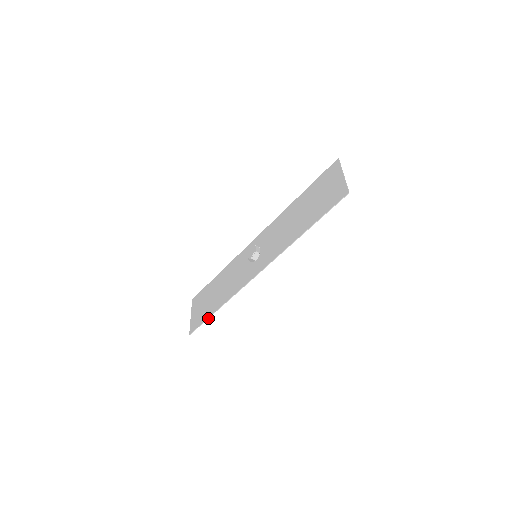
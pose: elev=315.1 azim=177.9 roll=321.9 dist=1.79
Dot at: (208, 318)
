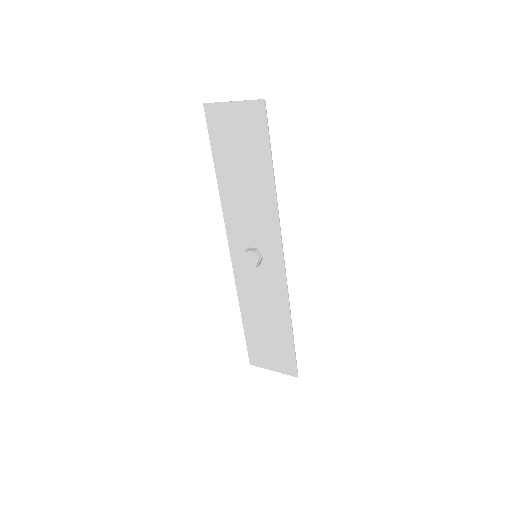
Dot at: (294, 345)
